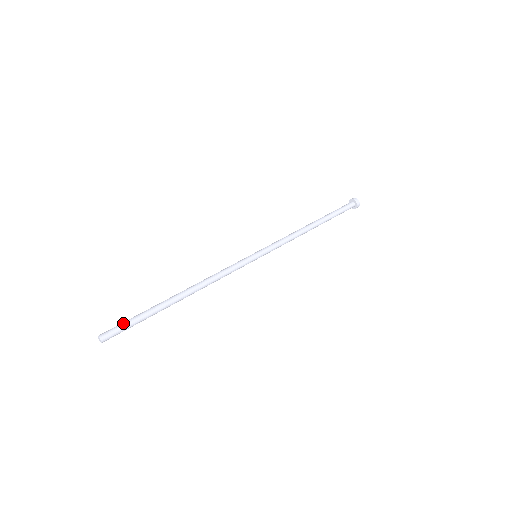
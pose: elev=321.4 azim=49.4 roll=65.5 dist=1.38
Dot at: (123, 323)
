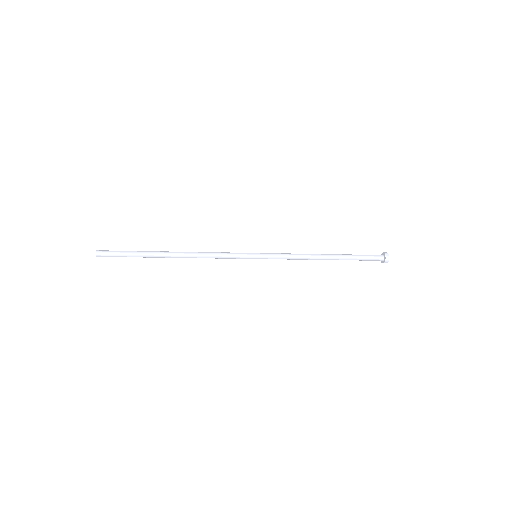
Dot at: occluded
